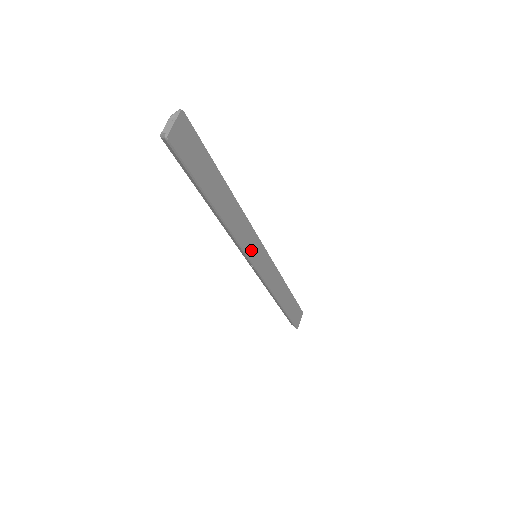
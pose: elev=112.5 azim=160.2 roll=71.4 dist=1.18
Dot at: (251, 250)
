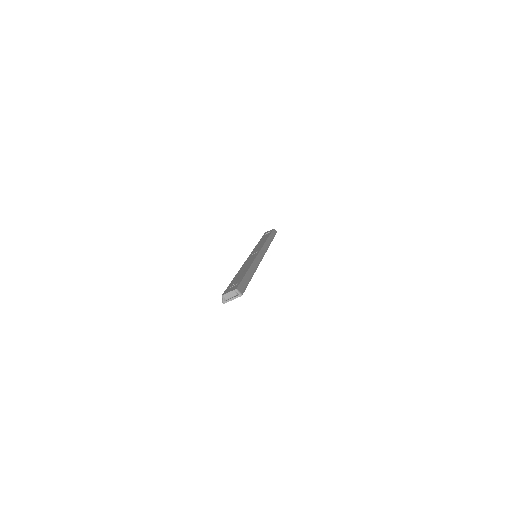
Dot at: occluded
